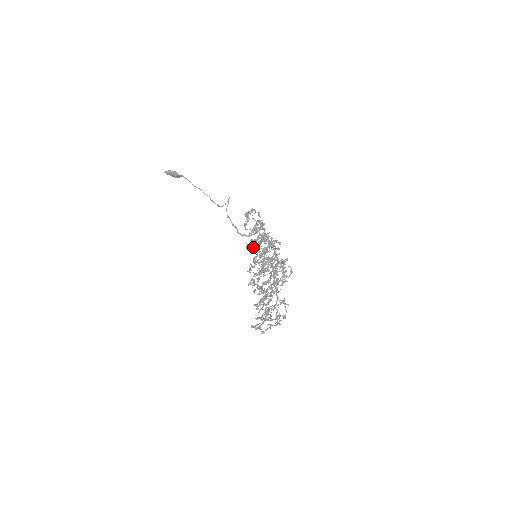
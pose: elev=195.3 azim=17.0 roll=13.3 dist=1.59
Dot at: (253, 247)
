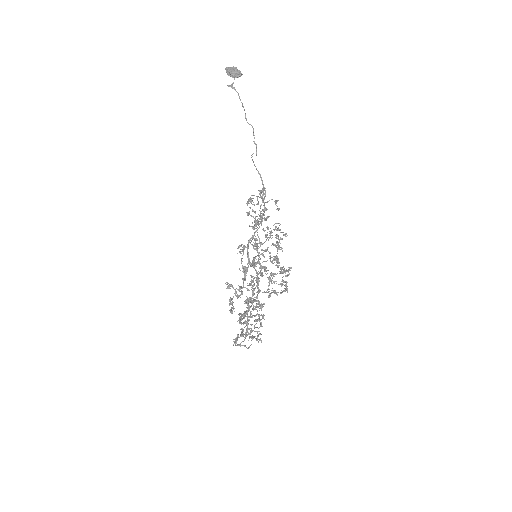
Dot at: occluded
